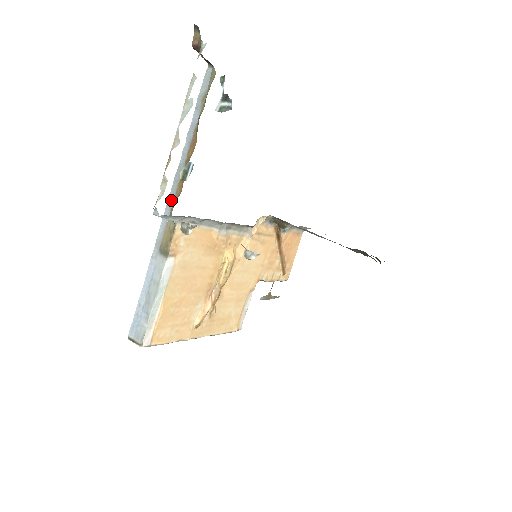
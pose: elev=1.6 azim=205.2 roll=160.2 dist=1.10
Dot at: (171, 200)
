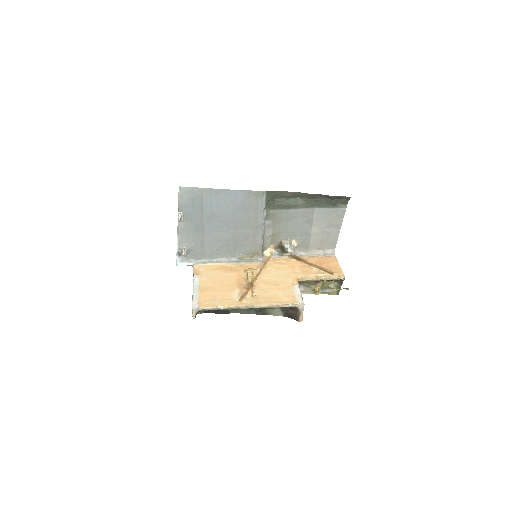
Dot at: occluded
